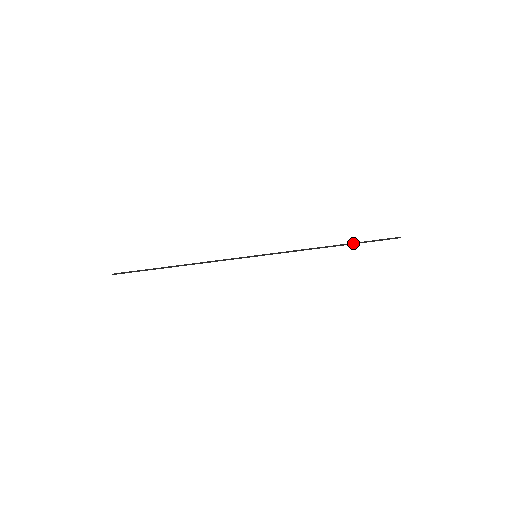
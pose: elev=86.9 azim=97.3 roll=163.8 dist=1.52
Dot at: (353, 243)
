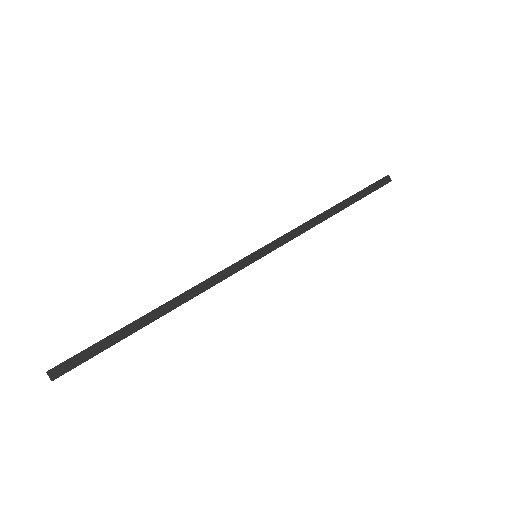
Dot at: (351, 200)
